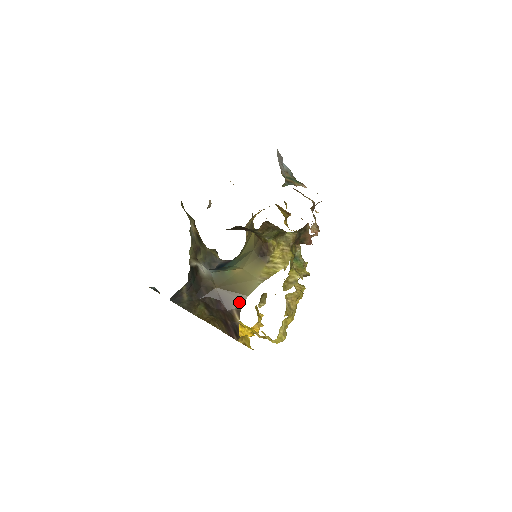
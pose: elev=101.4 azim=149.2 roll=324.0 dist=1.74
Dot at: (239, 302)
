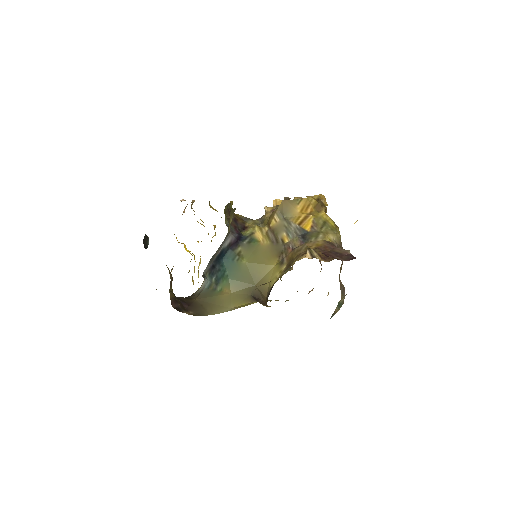
Dot at: (201, 313)
